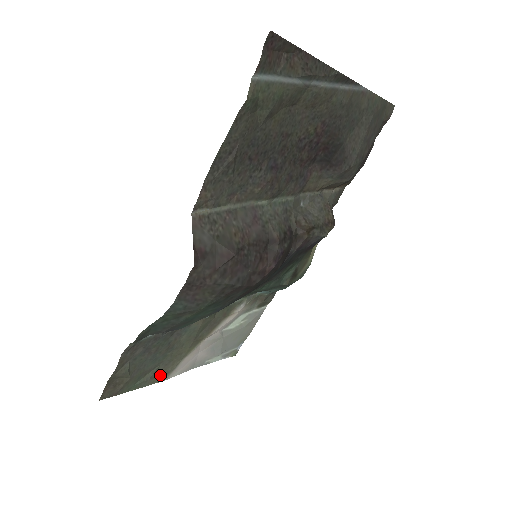
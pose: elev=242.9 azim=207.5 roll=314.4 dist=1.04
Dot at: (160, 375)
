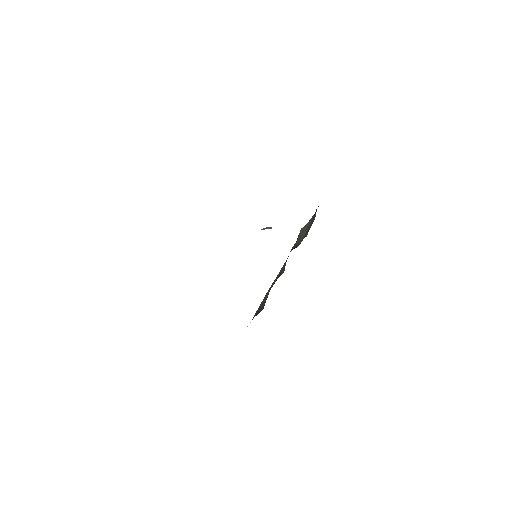
Dot at: occluded
